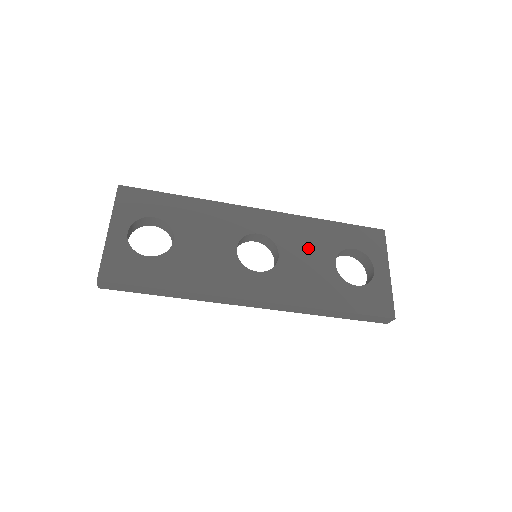
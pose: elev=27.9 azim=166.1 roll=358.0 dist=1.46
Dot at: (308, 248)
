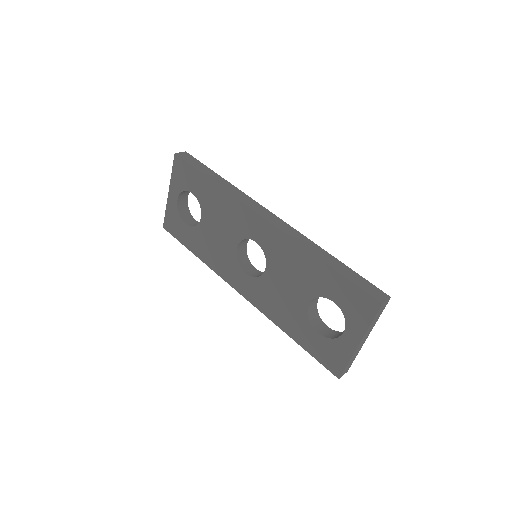
Dot at: (291, 277)
